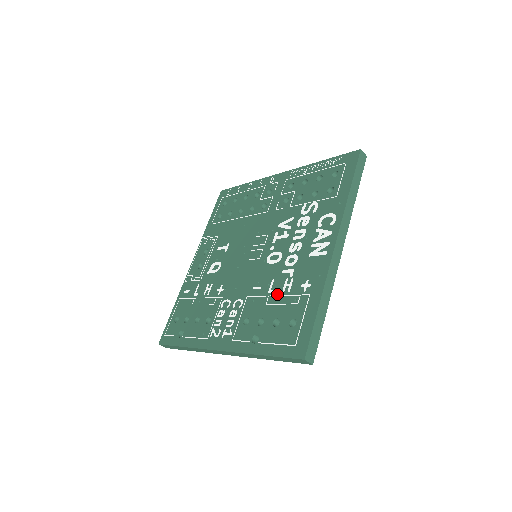
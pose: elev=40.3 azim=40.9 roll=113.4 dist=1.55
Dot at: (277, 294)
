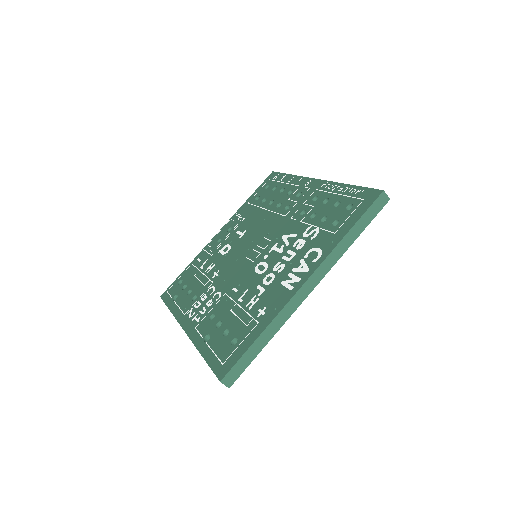
Dot at: (242, 306)
